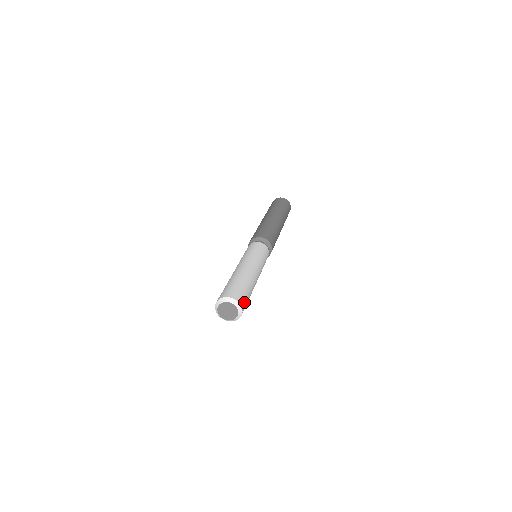
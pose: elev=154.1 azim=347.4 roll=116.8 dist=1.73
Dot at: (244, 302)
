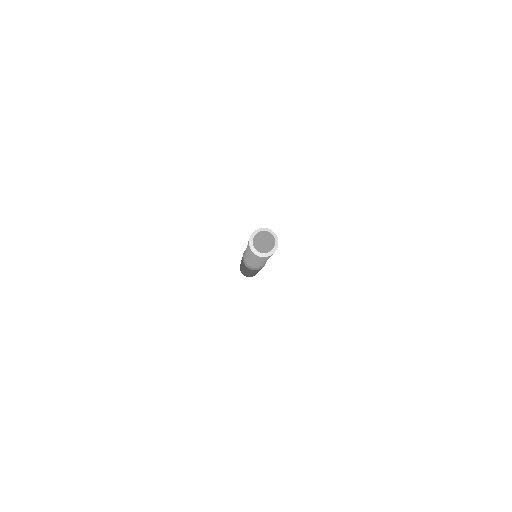
Dot at: occluded
